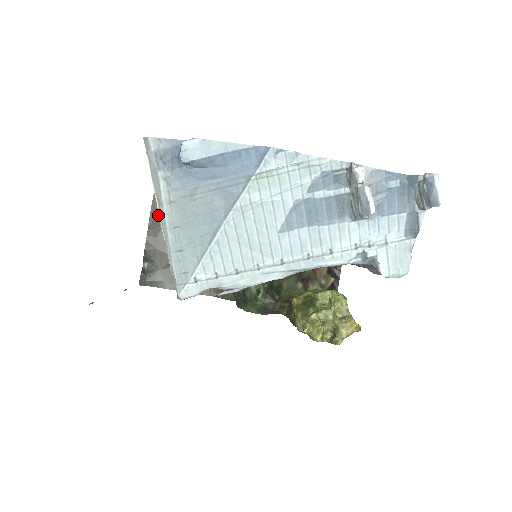
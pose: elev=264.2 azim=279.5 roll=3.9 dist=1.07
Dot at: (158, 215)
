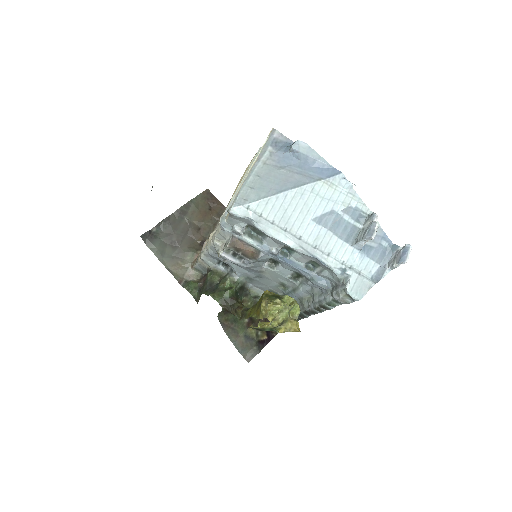
Dot at: (189, 209)
